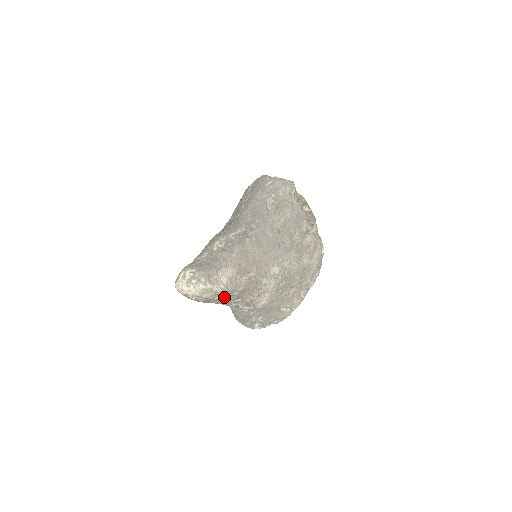
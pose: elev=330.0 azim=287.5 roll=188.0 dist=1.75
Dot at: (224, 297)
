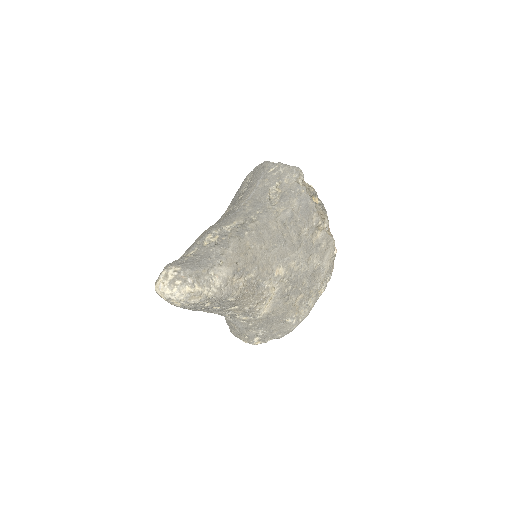
Dot at: (217, 303)
